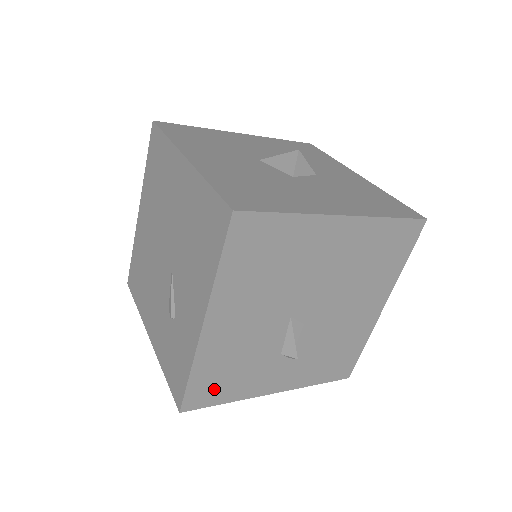
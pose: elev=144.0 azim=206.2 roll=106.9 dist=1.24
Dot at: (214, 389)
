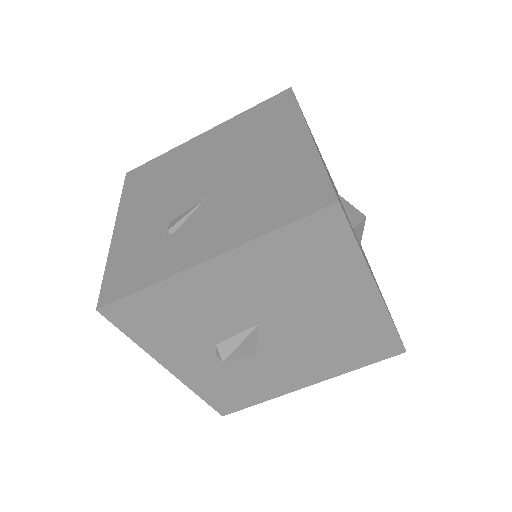
Dot at: (143, 319)
